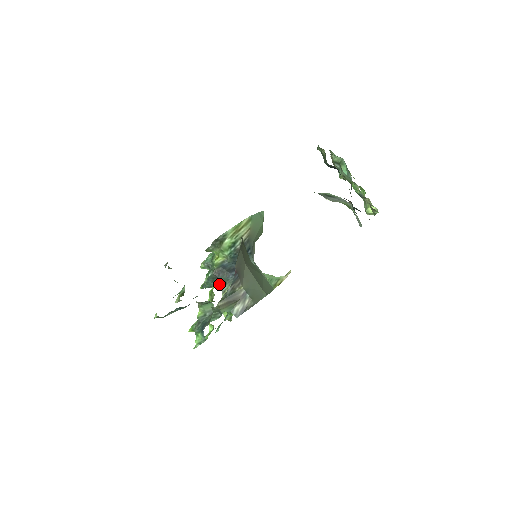
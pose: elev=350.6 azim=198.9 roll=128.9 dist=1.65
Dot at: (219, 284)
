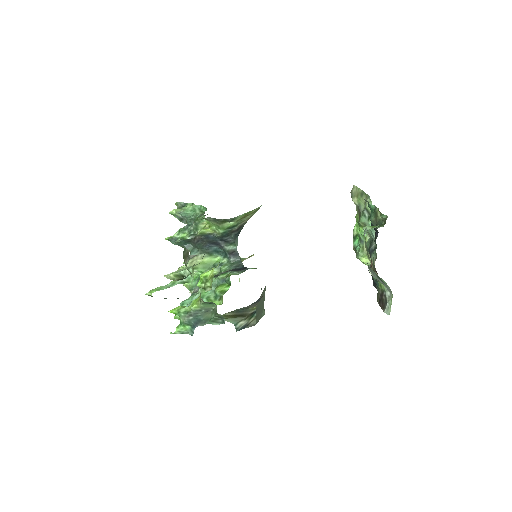
Dot at: (191, 248)
